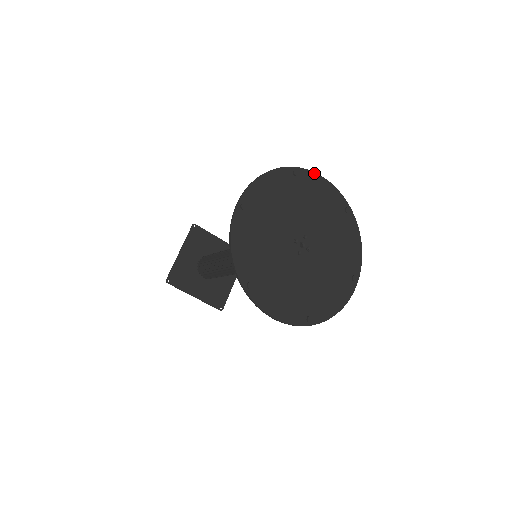
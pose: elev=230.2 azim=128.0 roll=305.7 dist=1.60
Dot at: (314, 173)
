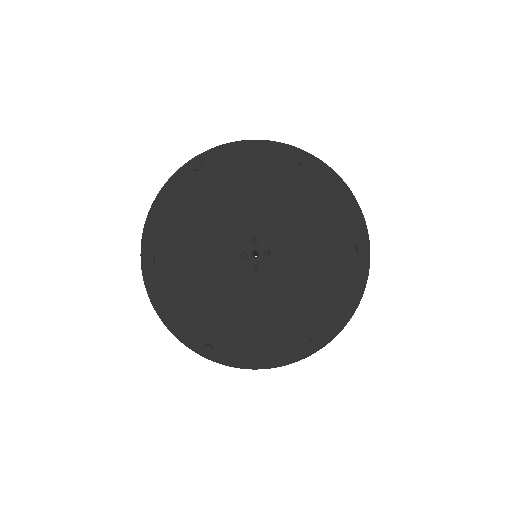
Dot at: (224, 146)
